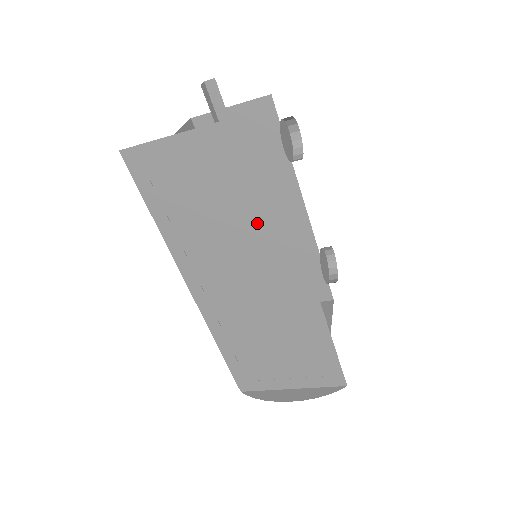
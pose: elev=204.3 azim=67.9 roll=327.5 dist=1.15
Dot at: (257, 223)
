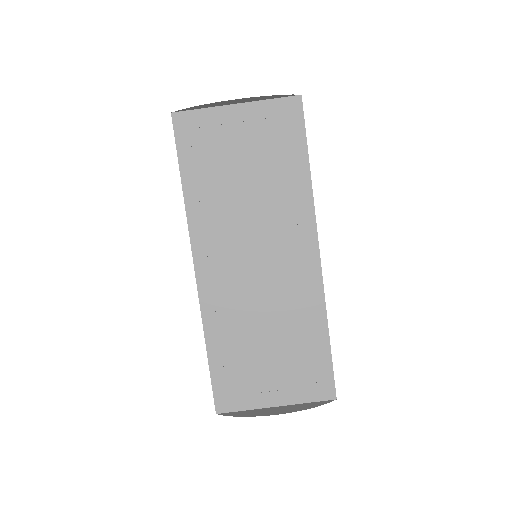
Dot at: (280, 196)
